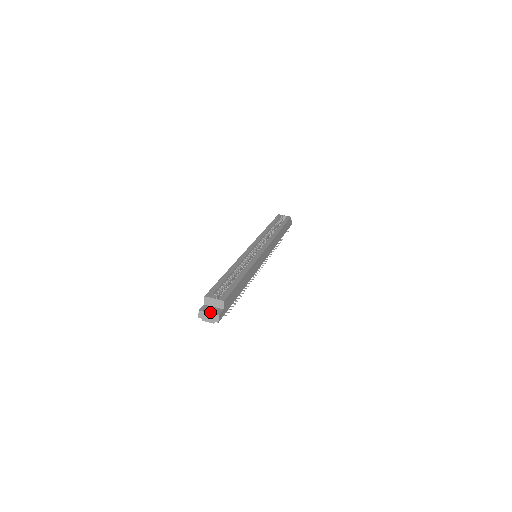
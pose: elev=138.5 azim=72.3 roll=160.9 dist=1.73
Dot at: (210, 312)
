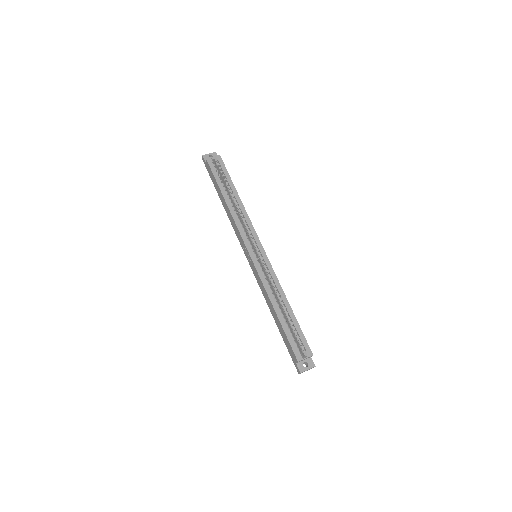
Dot at: (308, 368)
